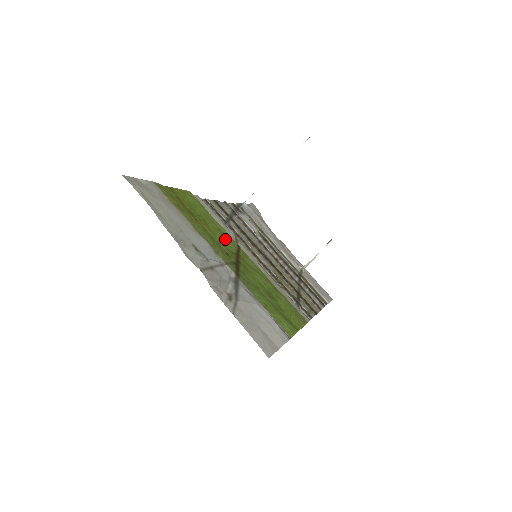
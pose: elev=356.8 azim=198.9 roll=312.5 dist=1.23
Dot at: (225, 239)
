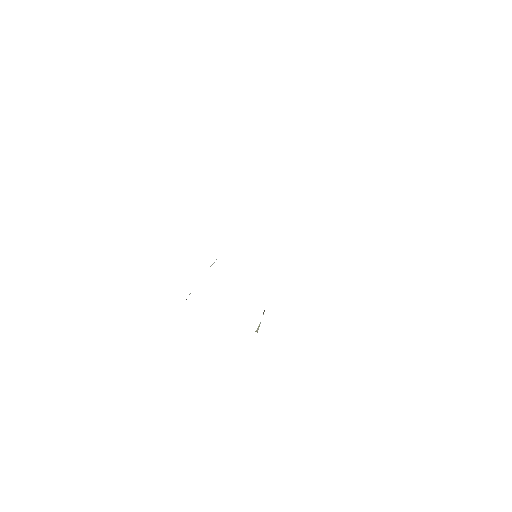
Dot at: occluded
